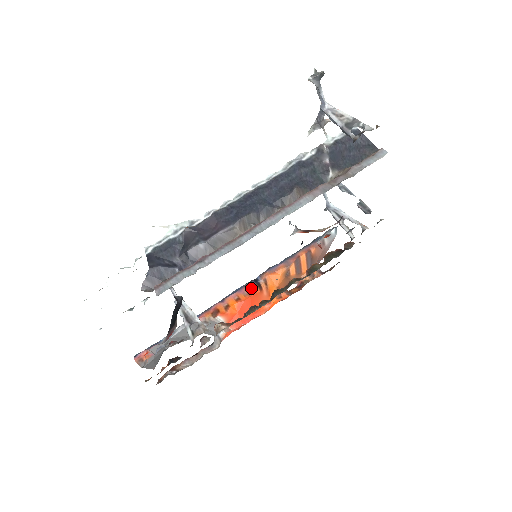
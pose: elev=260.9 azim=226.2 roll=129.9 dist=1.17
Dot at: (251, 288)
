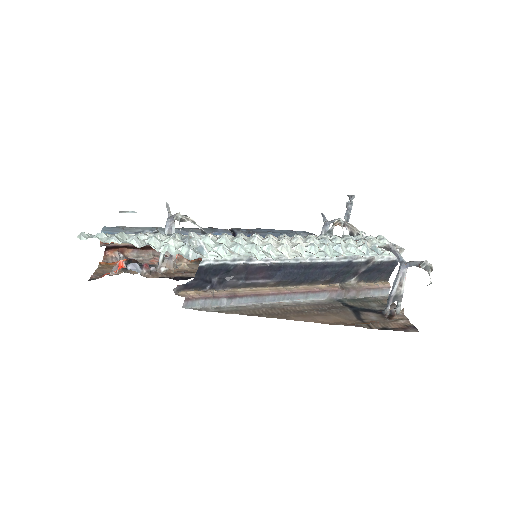
Dot at: occluded
